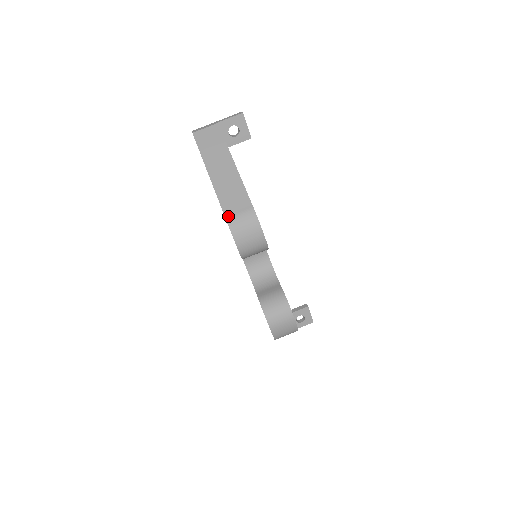
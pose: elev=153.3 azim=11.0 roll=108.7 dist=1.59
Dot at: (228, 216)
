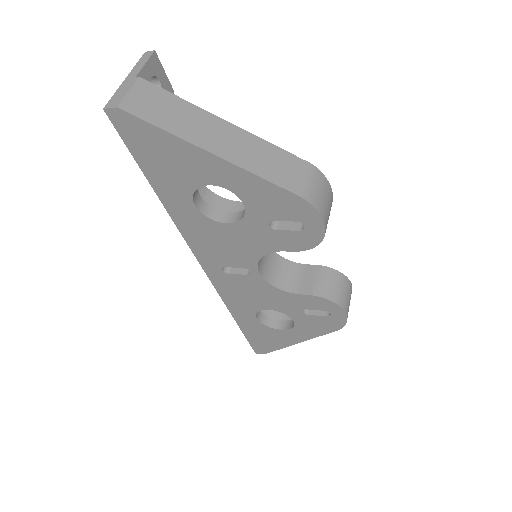
Dot at: (298, 191)
